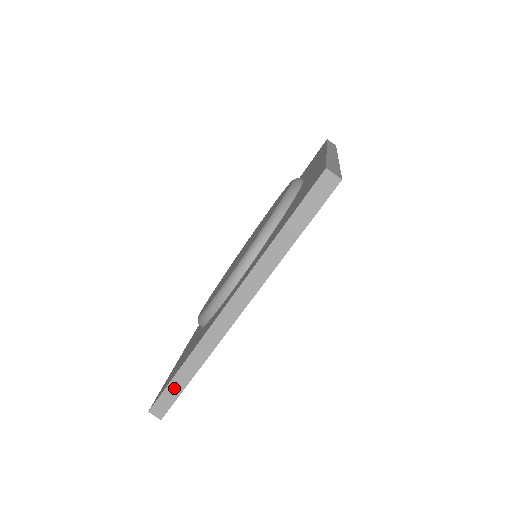
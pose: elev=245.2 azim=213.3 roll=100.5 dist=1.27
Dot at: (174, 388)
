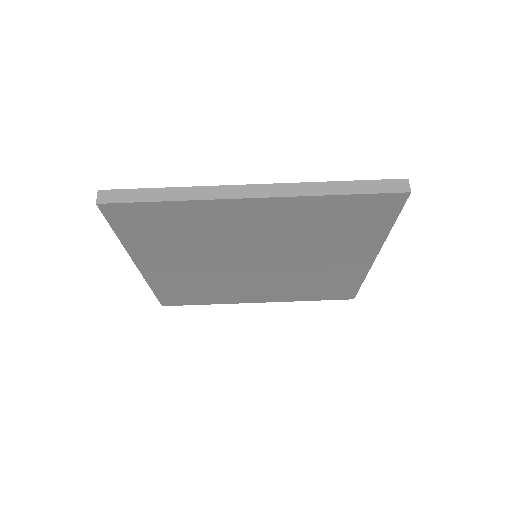
Dot at: (141, 194)
